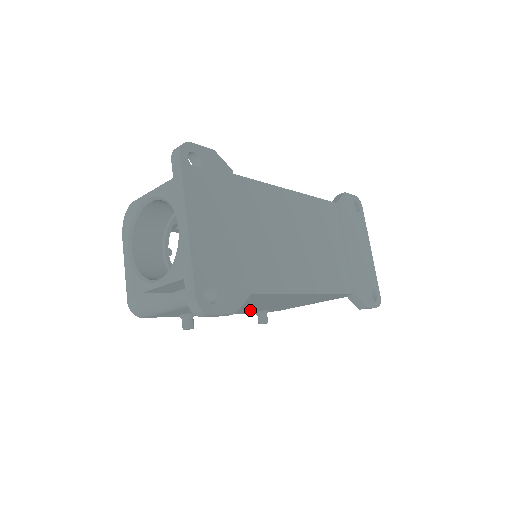
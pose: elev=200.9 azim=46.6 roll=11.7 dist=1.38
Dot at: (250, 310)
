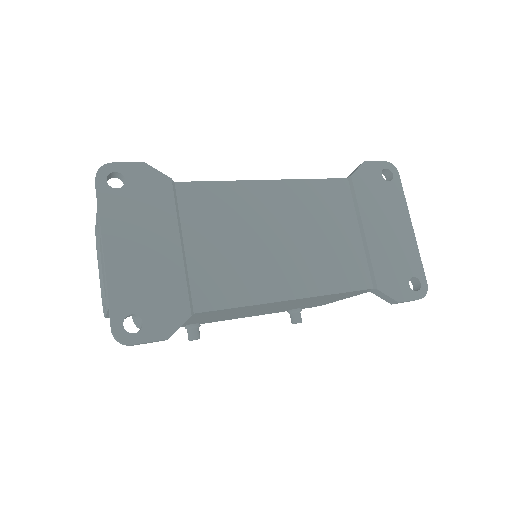
Dot at: (272, 311)
